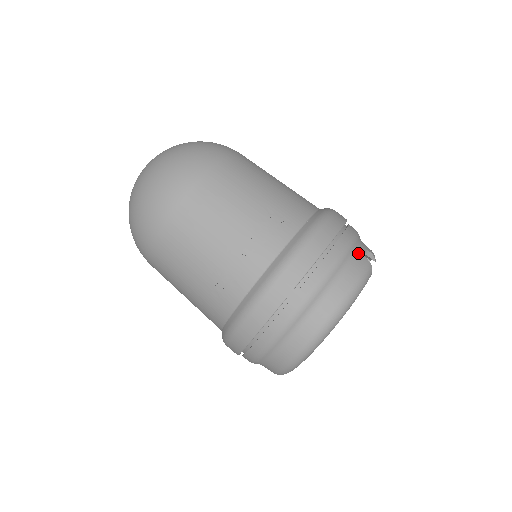
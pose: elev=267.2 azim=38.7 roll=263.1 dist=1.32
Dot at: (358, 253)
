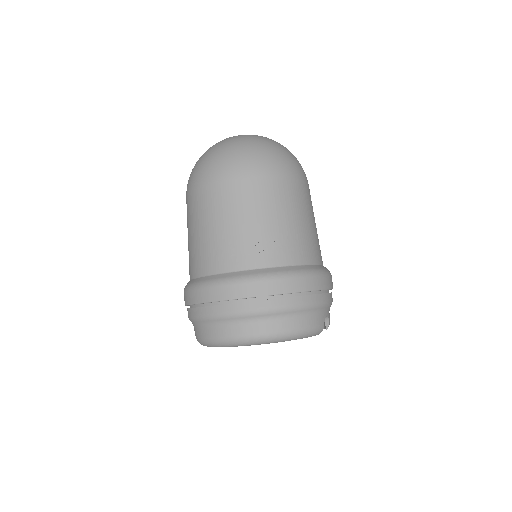
Dot at: (323, 314)
